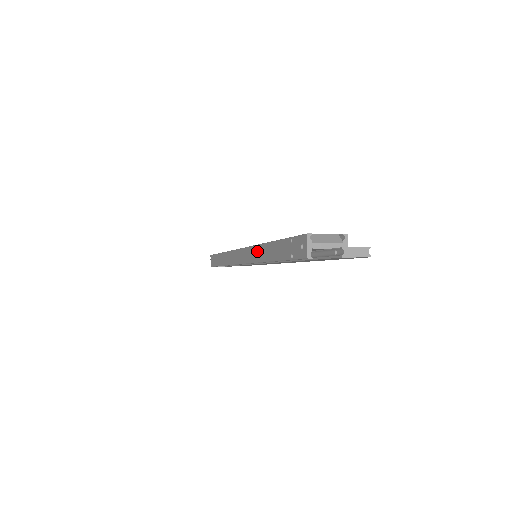
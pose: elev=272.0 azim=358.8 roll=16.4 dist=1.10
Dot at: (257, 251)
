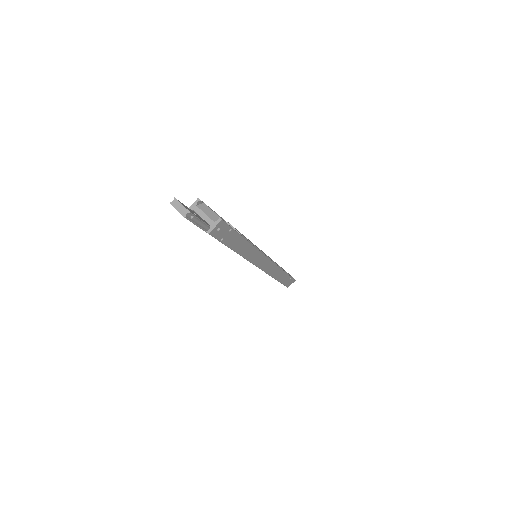
Dot at: occluded
